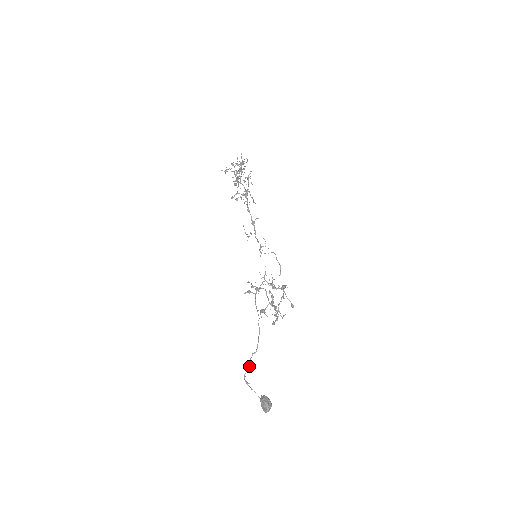
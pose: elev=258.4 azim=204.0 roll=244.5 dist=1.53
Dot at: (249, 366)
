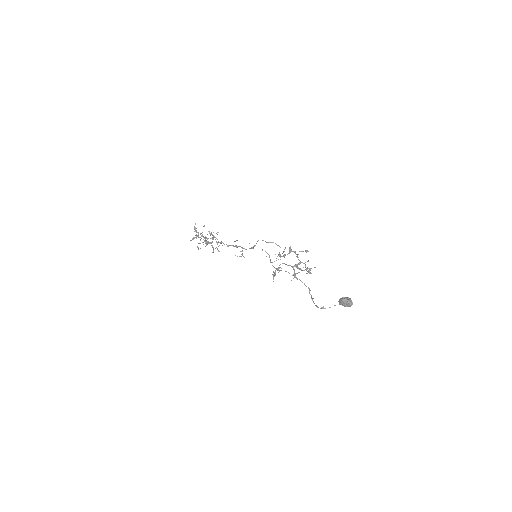
Dot at: (312, 299)
